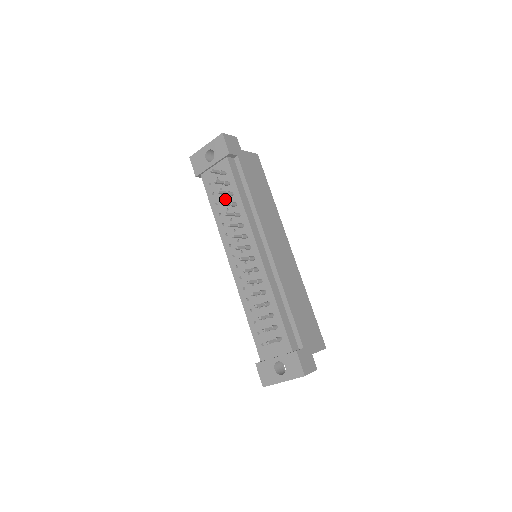
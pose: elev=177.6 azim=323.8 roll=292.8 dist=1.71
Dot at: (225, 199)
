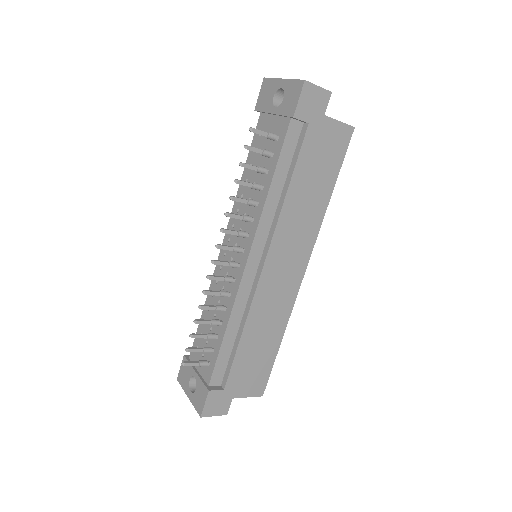
Dot at: occluded
